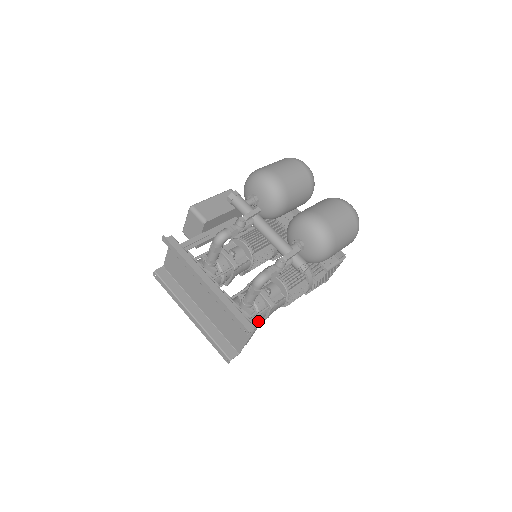
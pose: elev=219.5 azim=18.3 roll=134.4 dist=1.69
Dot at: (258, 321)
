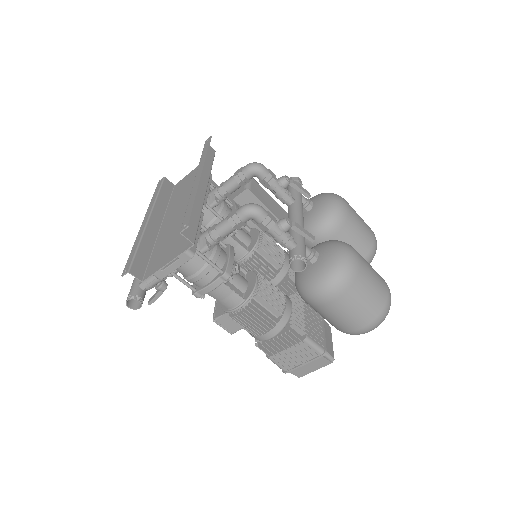
Dot at: (197, 274)
